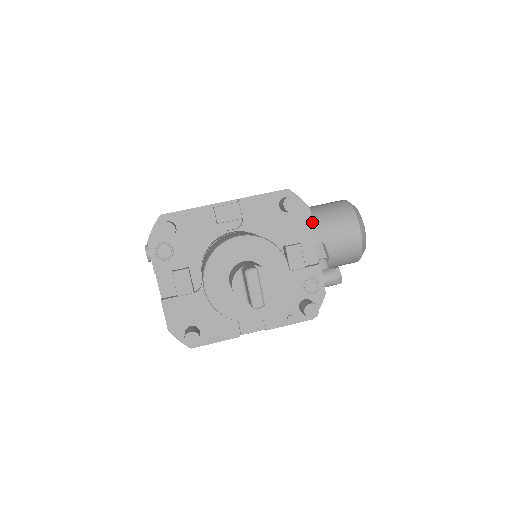
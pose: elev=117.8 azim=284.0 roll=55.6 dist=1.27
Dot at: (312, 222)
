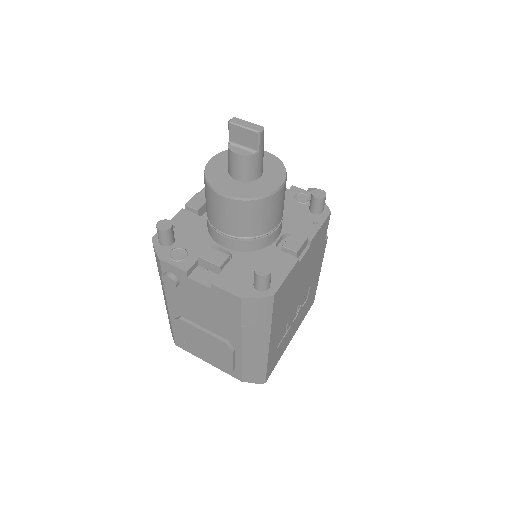
Dot at: occluded
